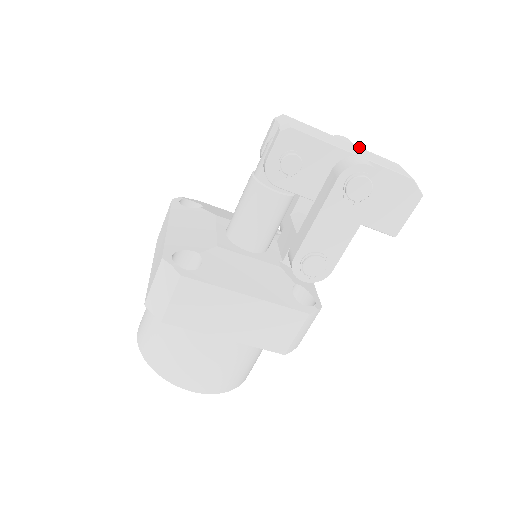
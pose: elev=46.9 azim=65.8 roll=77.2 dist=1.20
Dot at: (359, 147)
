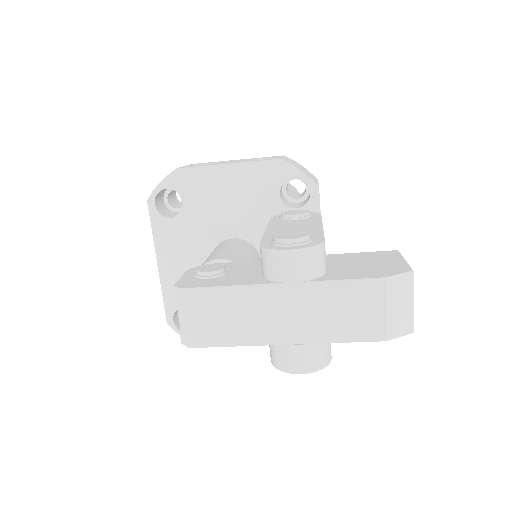
Dot at: (308, 285)
